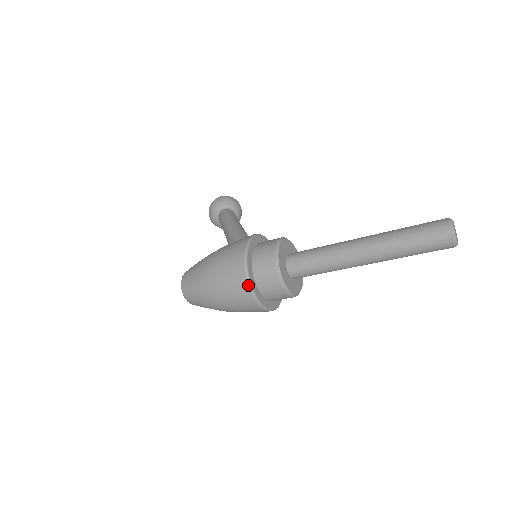
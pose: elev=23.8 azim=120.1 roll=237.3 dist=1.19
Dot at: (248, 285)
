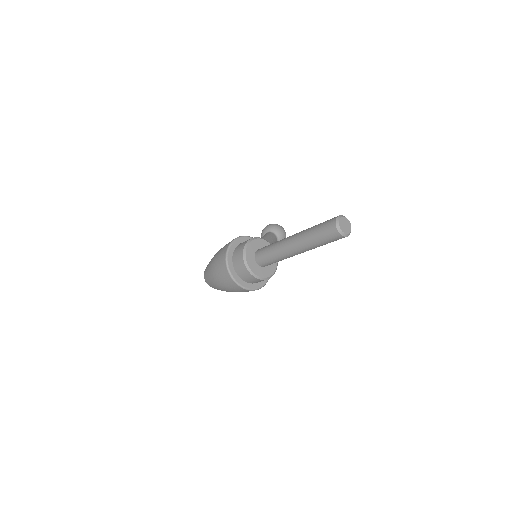
Dot at: (226, 266)
